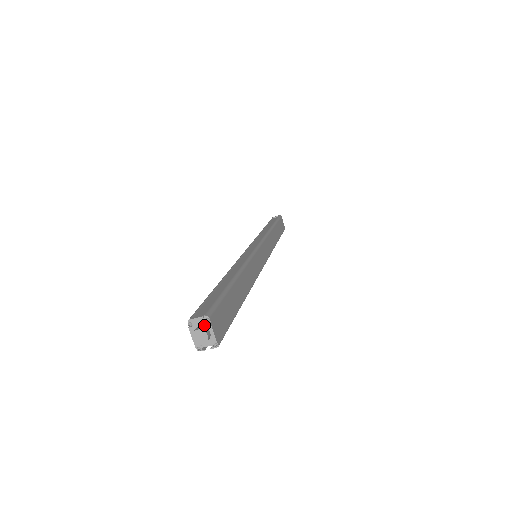
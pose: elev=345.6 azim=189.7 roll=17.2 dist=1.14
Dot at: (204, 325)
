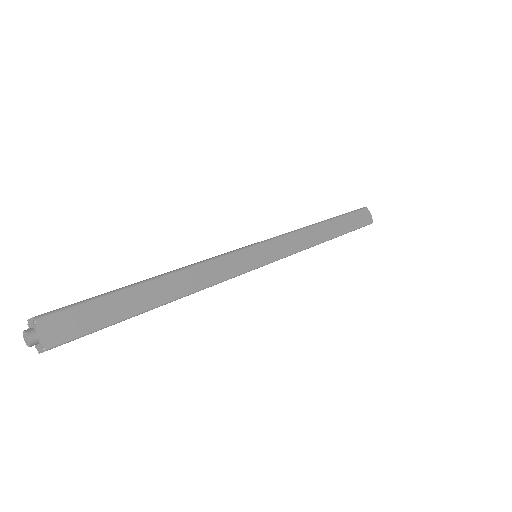
Dot at: (33, 327)
